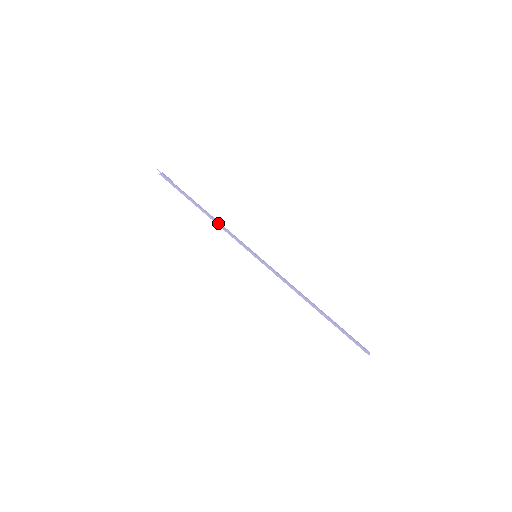
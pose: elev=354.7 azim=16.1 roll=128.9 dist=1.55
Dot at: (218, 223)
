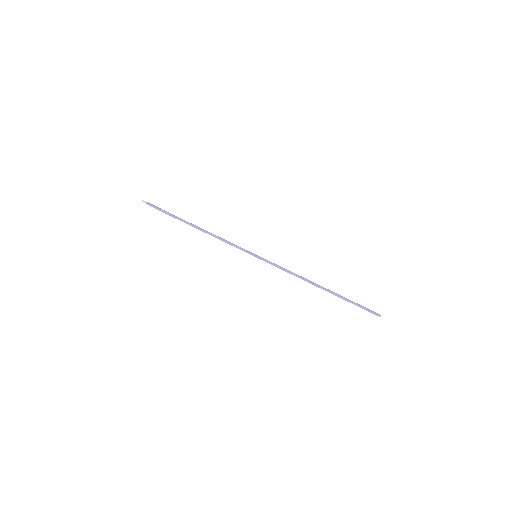
Dot at: (213, 235)
